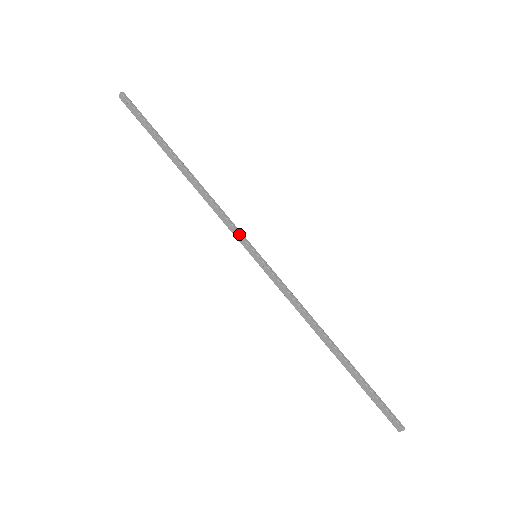
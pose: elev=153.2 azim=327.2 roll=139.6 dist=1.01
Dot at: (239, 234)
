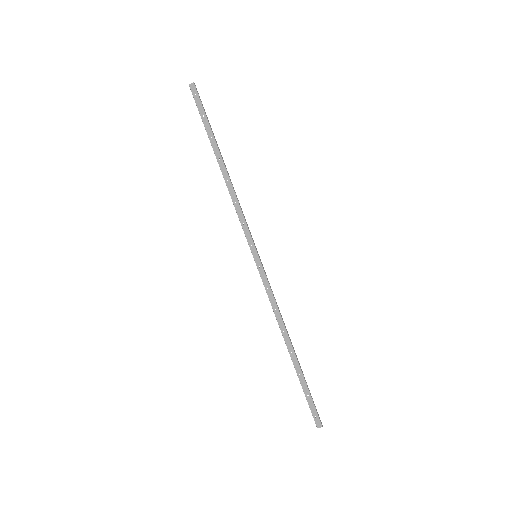
Dot at: (250, 234)
